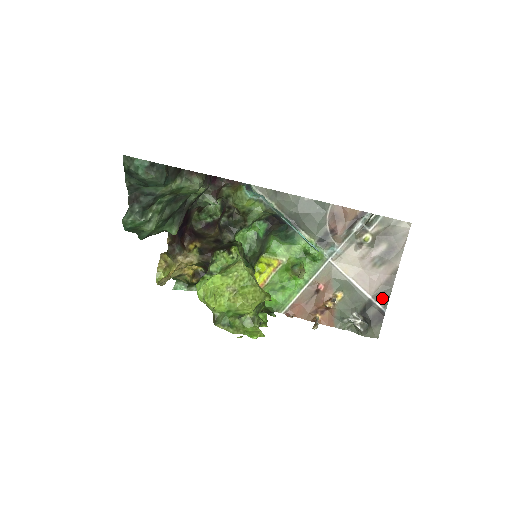
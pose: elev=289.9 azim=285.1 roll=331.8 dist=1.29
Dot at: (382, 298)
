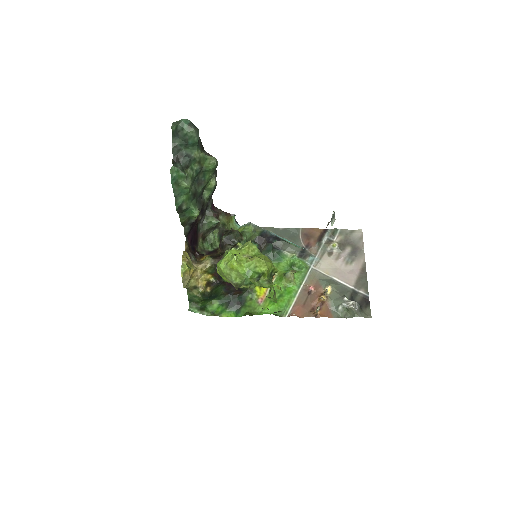
Dot at: (362, 286)
